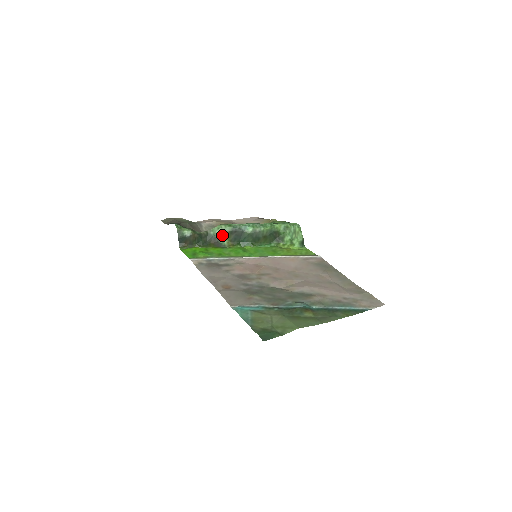
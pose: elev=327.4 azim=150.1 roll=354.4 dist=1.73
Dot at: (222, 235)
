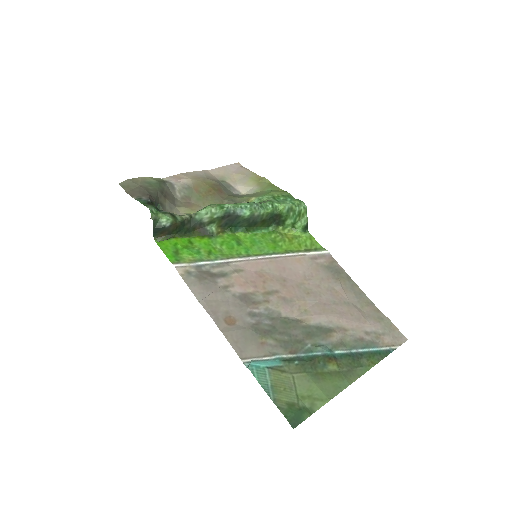
Dot at: (211, 220)
